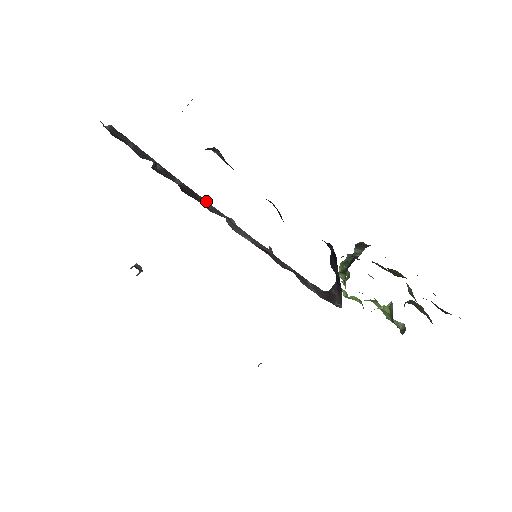
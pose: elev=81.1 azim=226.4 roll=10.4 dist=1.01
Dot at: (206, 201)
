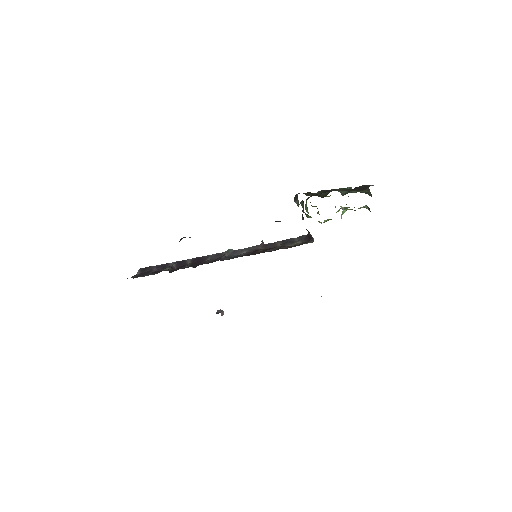
Dot at: (210, 255)
